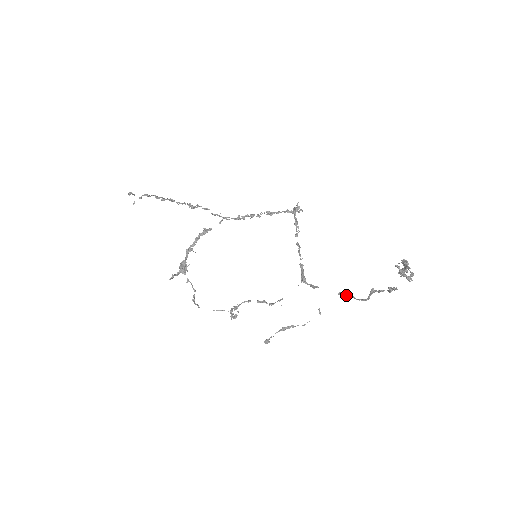
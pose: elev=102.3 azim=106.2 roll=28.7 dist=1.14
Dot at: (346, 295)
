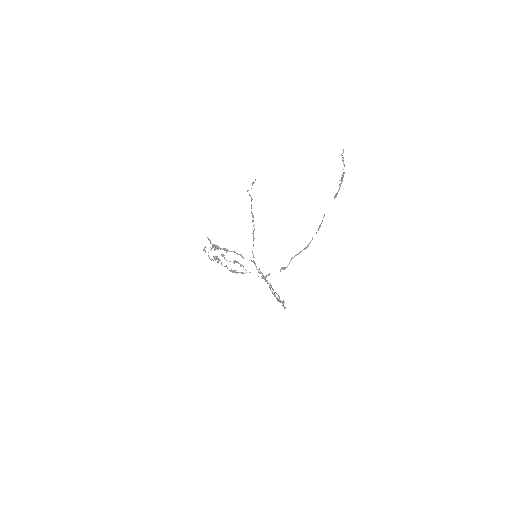
Dot at: (284, 268)
